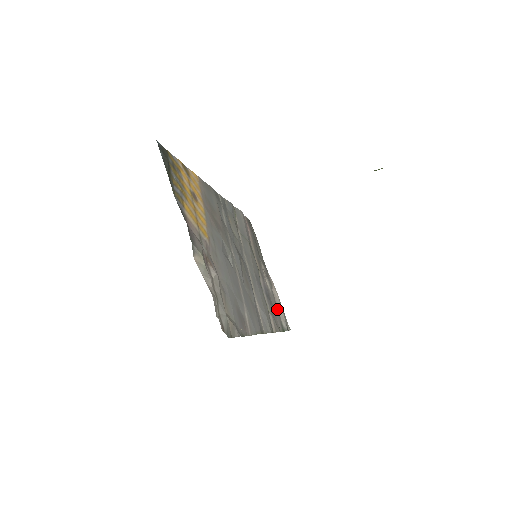
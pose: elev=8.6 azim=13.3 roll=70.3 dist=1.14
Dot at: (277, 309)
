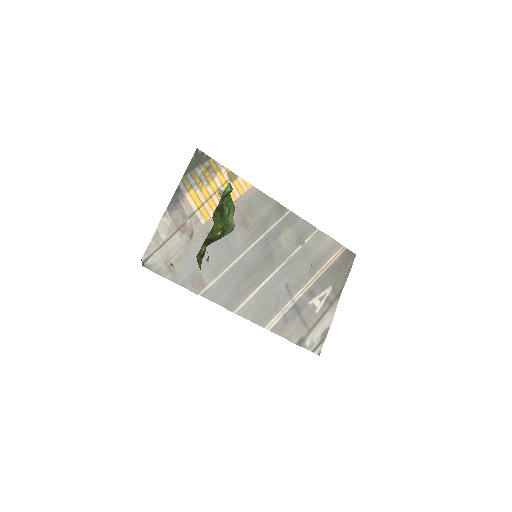
Dot at: (312, 328)
